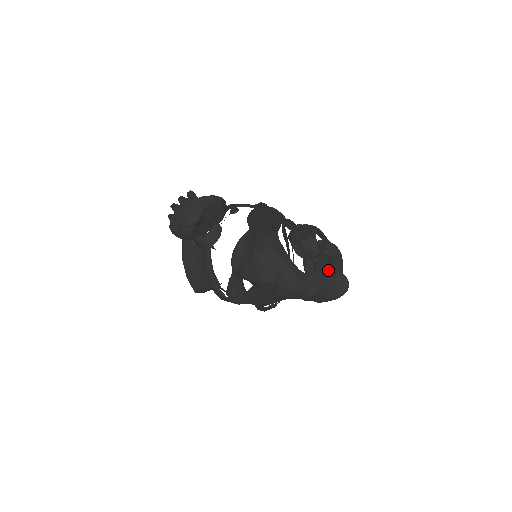
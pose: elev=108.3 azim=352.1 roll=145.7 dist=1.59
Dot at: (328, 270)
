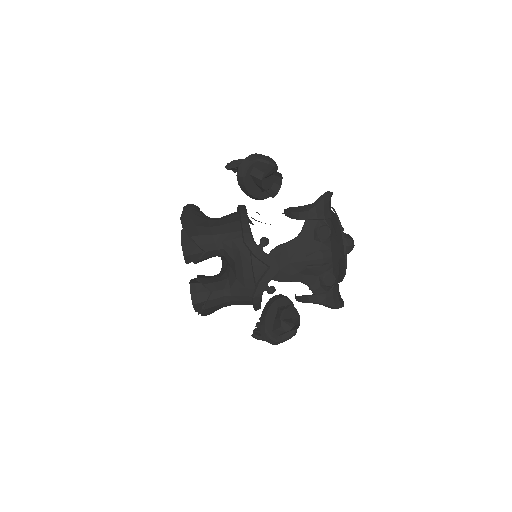
Dot at: (344, 272)
